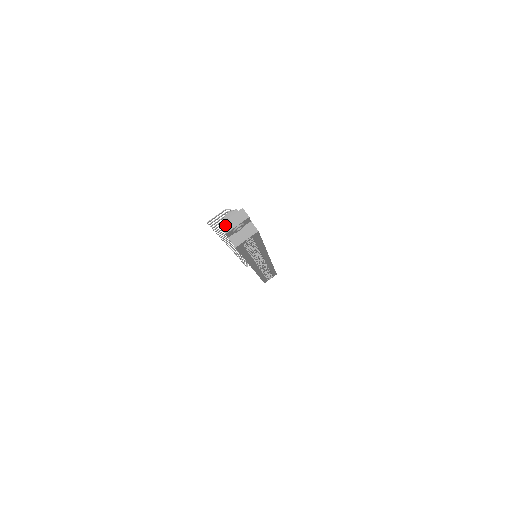
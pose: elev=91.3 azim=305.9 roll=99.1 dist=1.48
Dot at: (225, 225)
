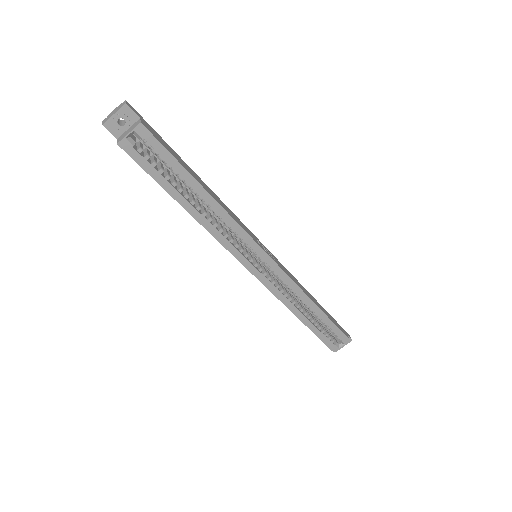
Dot at: (106, 119)
